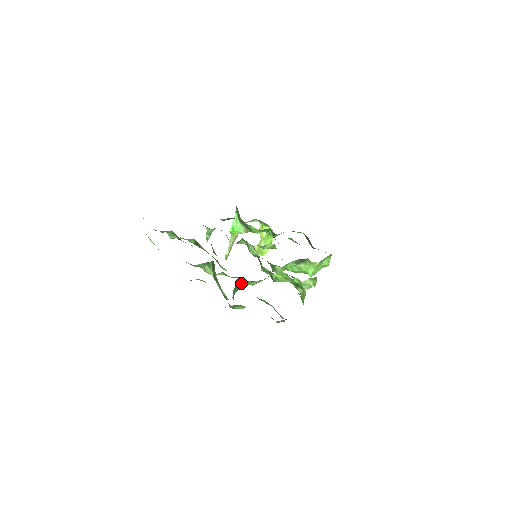
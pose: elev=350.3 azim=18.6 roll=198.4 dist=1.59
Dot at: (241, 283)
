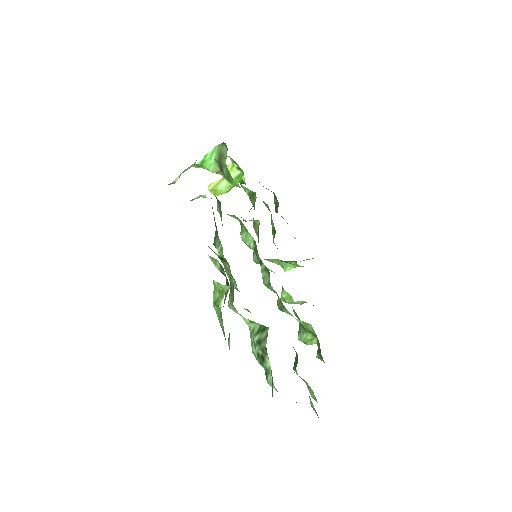
Dot at: occluded
